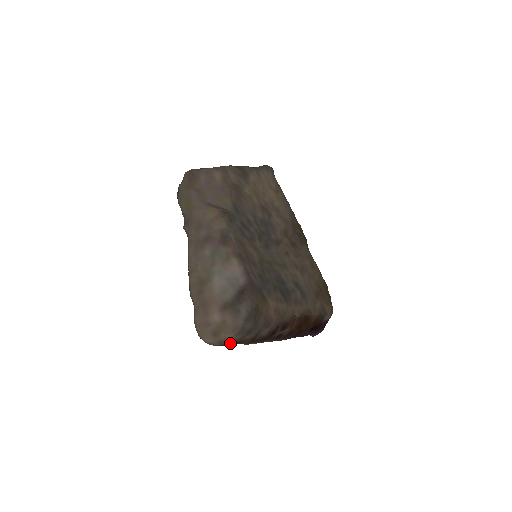
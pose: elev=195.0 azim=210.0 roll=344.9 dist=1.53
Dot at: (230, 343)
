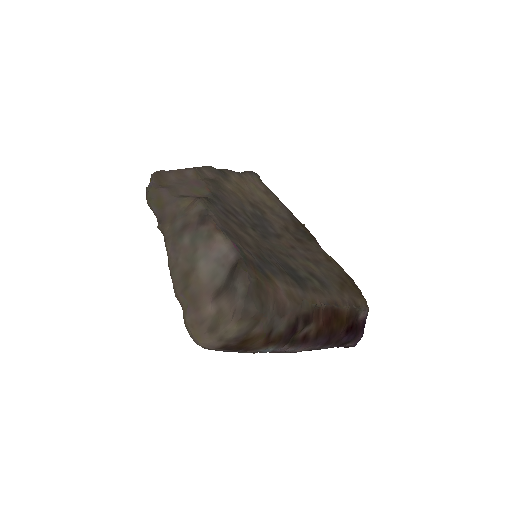
Dot at: (235, 340)
